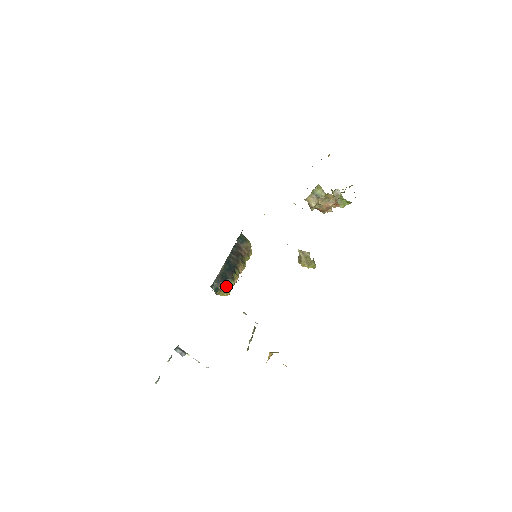
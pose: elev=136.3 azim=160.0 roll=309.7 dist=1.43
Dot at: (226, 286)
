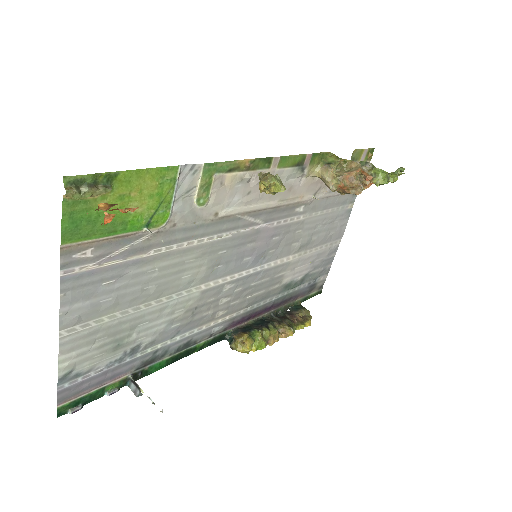
Dot at: (243, 334)
